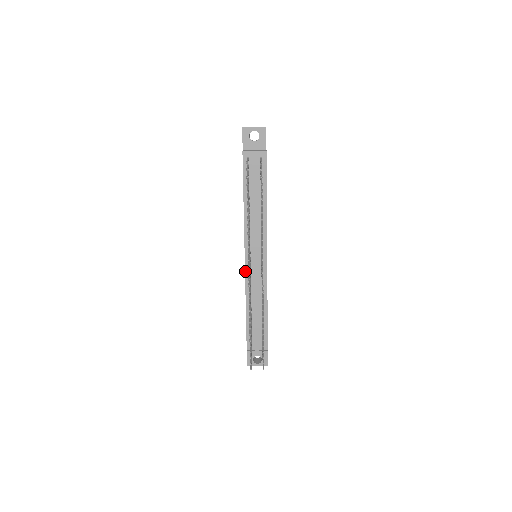
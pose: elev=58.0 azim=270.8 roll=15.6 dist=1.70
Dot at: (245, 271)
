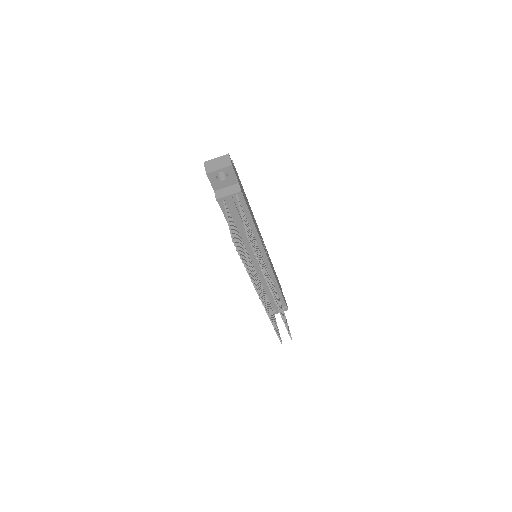
Dot at: occluded
